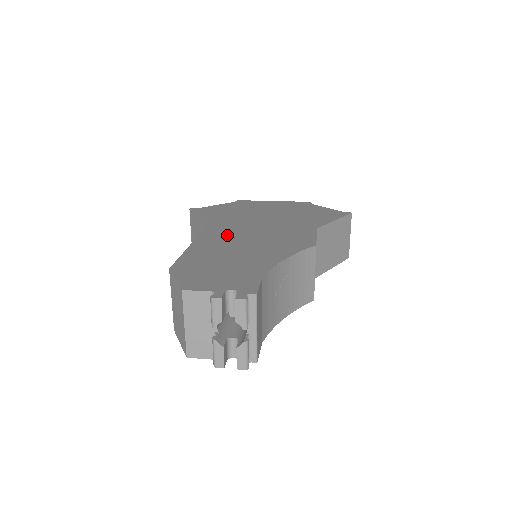
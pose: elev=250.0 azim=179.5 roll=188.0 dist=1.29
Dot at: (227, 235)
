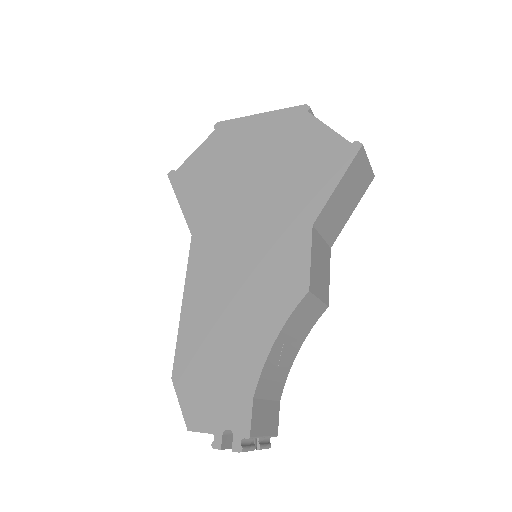
Dot at: (214, 270)
